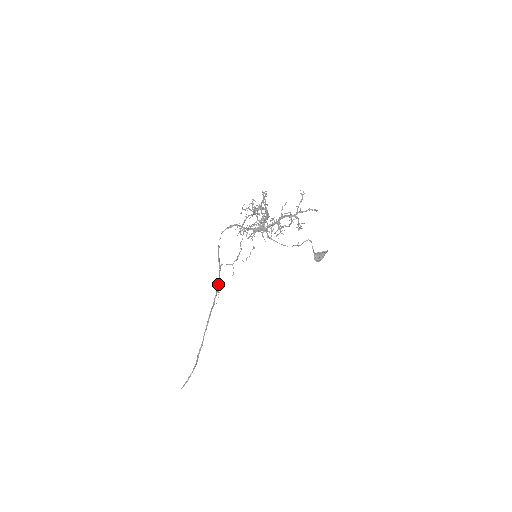
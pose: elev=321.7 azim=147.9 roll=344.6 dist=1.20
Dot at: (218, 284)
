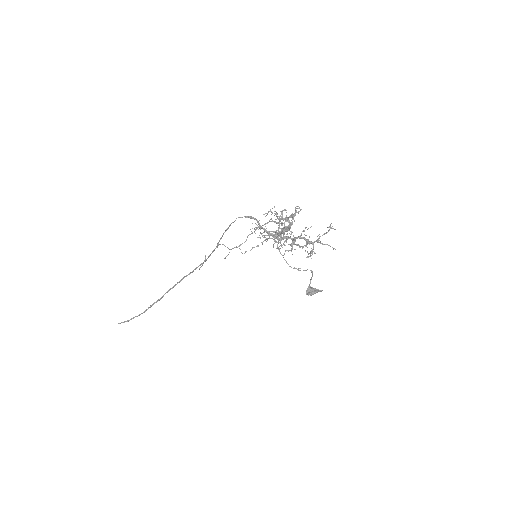
Dot at: (207, 258)
